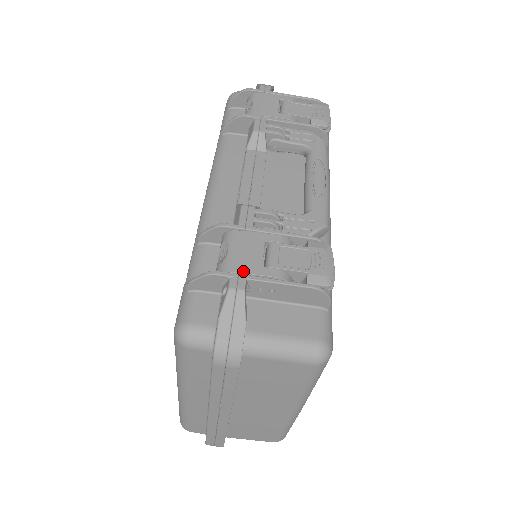
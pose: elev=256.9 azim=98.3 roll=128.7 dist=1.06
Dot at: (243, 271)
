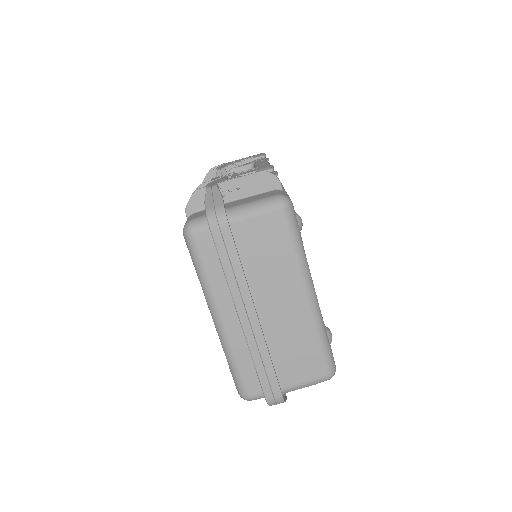
Dot at: occluded
